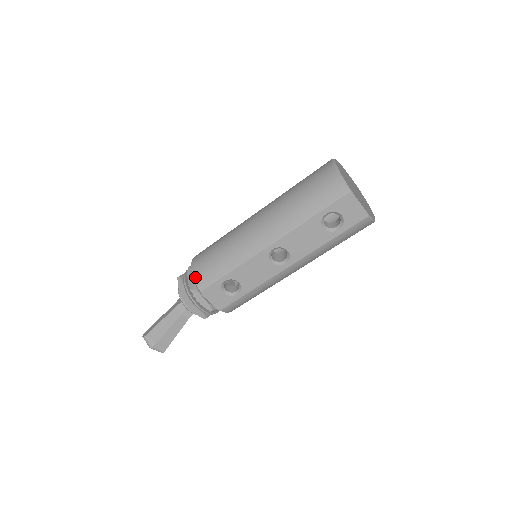
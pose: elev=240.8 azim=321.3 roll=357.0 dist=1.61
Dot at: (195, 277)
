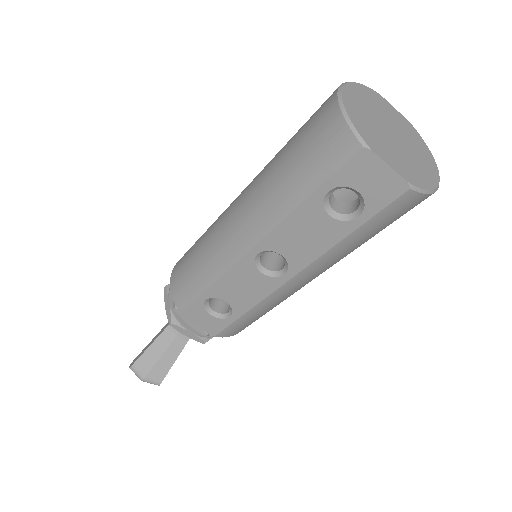
Dot at: (172, 292)
